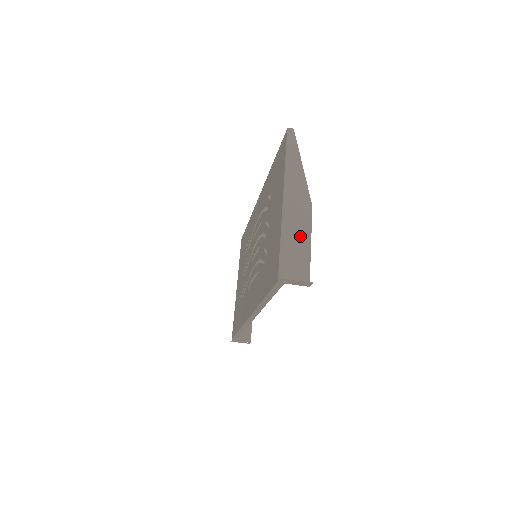
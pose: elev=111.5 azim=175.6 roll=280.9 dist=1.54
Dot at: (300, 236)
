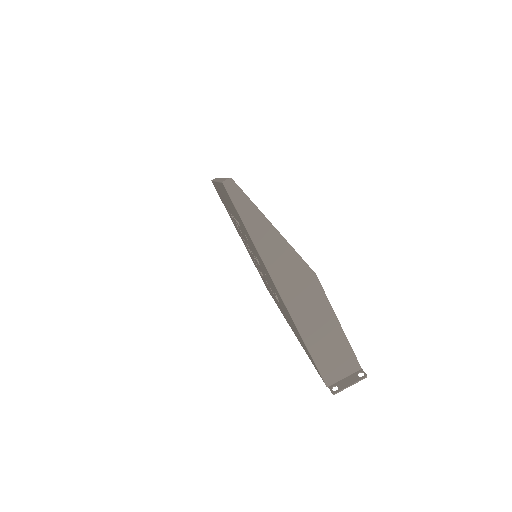
Dot at: (322, 322)
